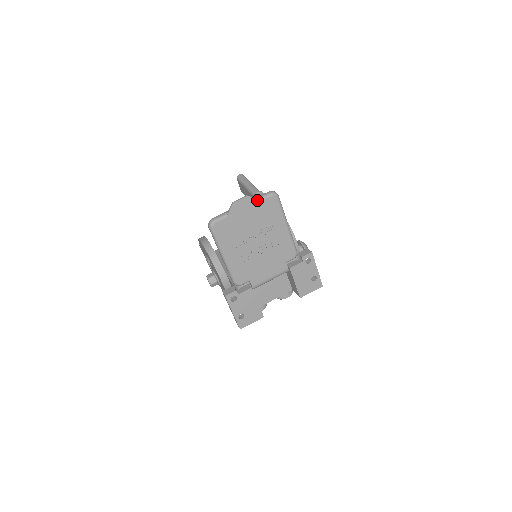
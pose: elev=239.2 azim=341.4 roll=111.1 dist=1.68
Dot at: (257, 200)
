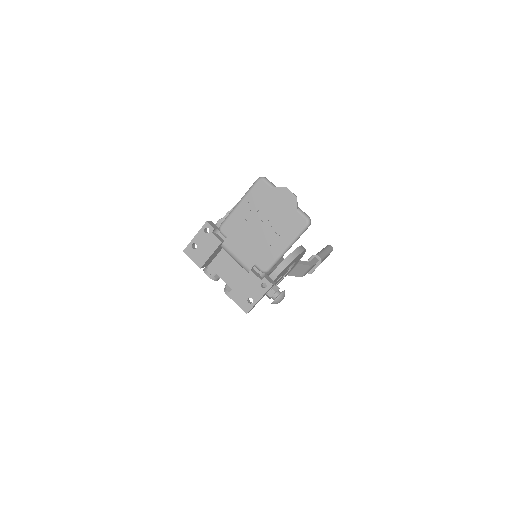
Dot at: (297, 207)
